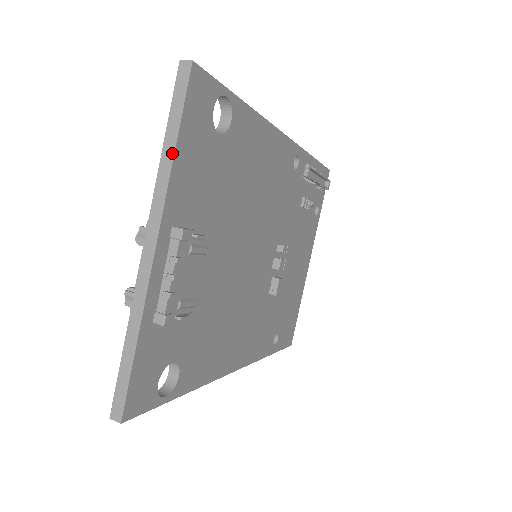
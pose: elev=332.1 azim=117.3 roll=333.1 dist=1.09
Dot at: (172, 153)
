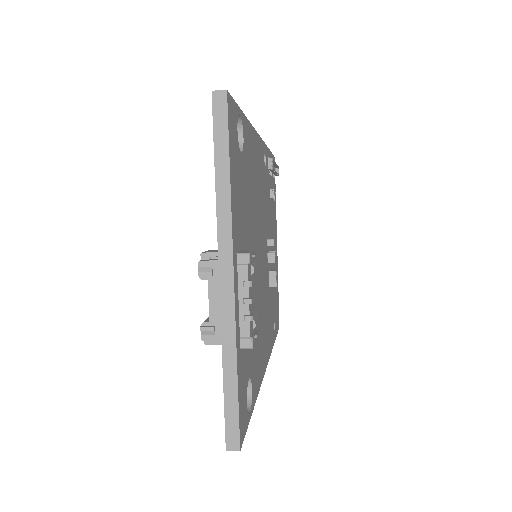
Dot at: (228, 184)
